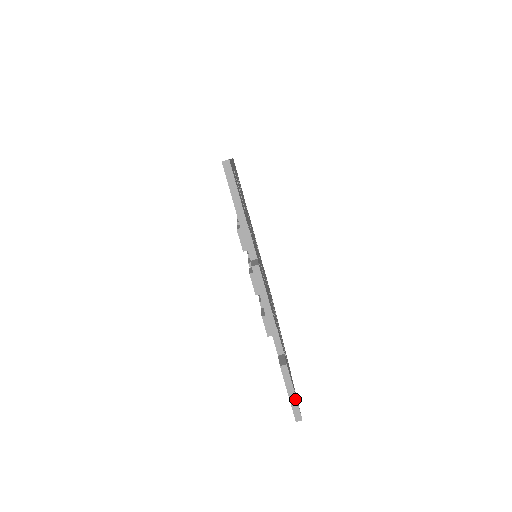
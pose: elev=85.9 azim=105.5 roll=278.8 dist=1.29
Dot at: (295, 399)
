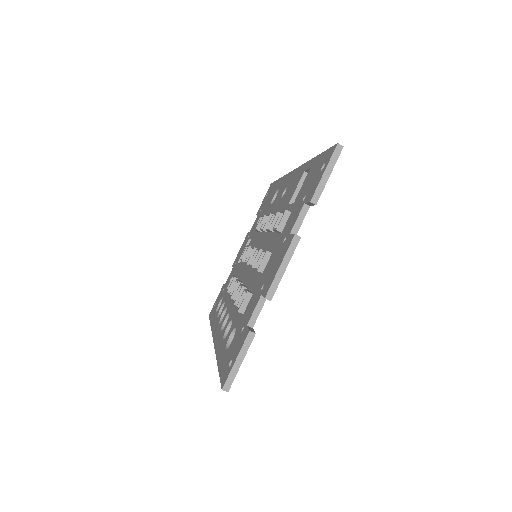
Dot at: (238, 369)
